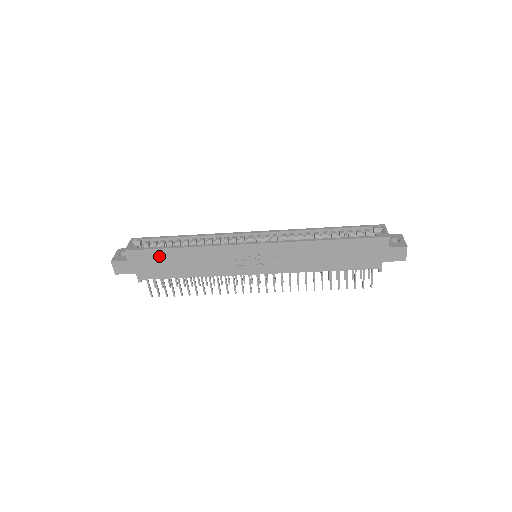
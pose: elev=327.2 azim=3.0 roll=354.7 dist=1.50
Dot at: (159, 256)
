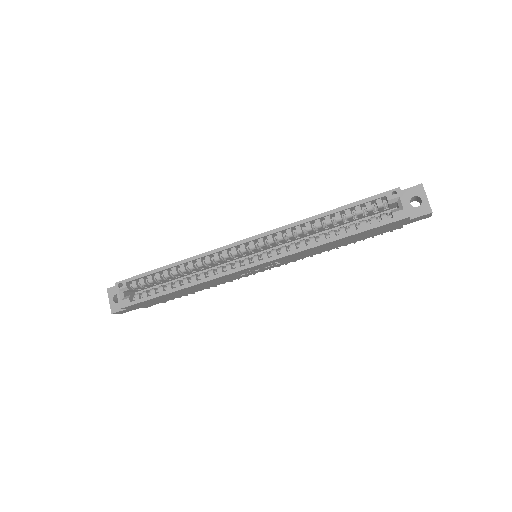
Dot at: (157, 299)
